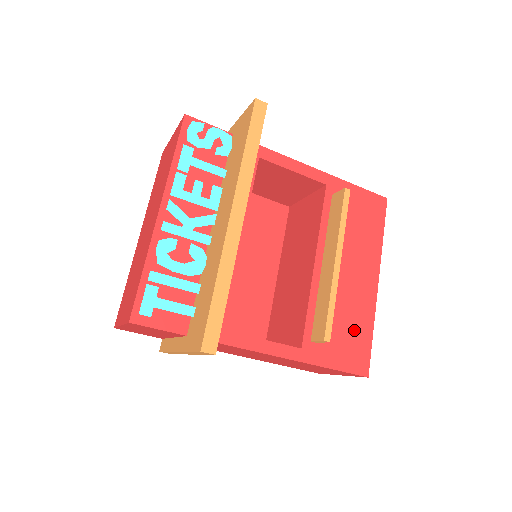
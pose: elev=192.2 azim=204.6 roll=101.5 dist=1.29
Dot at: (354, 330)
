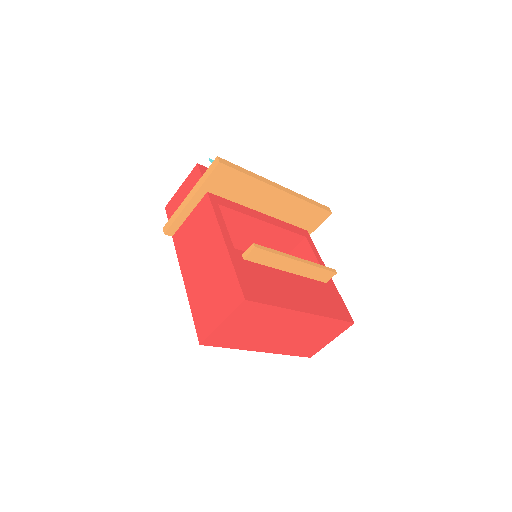
Dot at: (267, 289)
